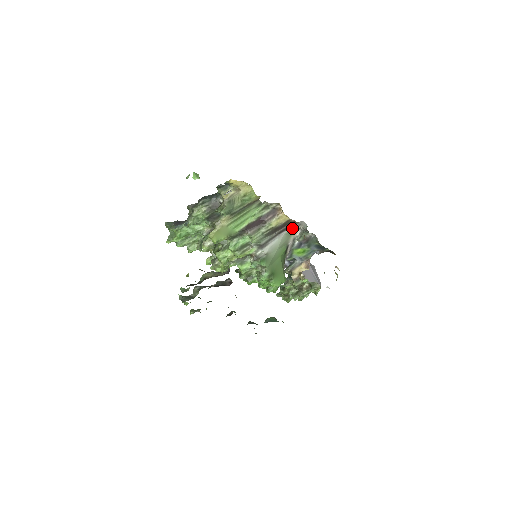
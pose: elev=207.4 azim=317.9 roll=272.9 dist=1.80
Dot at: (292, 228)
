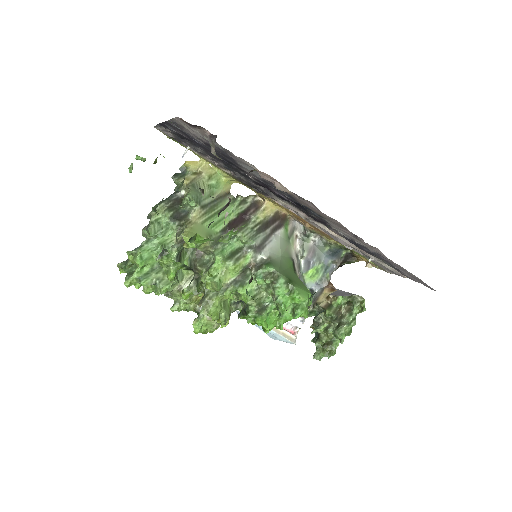
Dot at: (286, 230)
